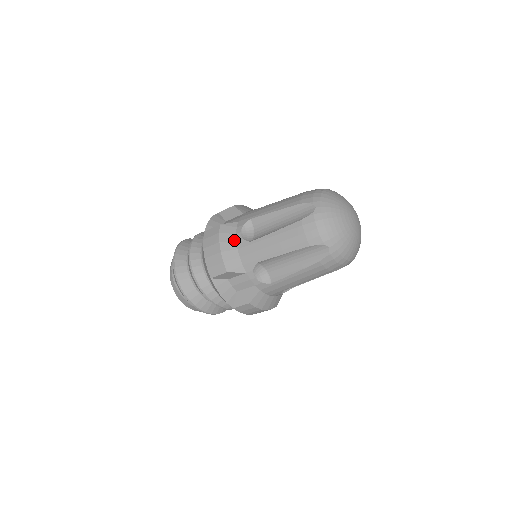
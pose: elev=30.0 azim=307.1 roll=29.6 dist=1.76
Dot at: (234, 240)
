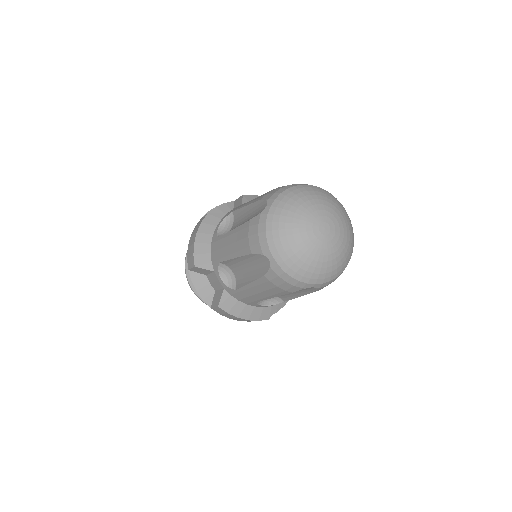
Dot at: (211, 233)
